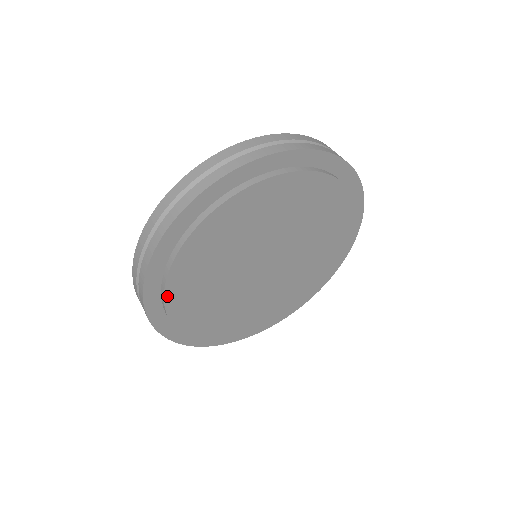
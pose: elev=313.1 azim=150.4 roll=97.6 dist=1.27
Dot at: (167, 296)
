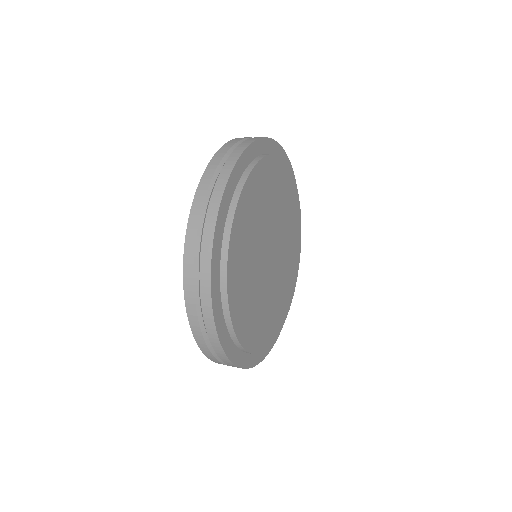
Dot at: (240, 340)
